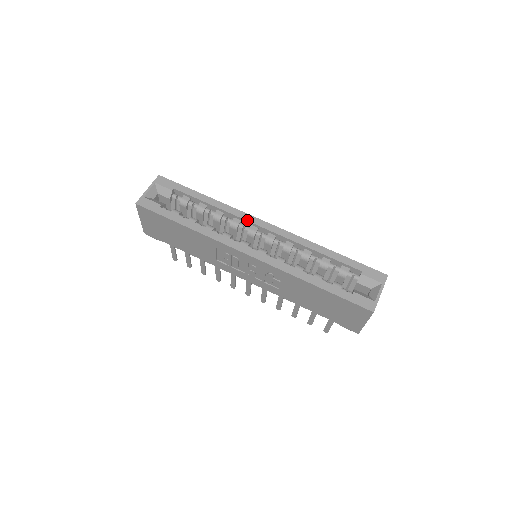
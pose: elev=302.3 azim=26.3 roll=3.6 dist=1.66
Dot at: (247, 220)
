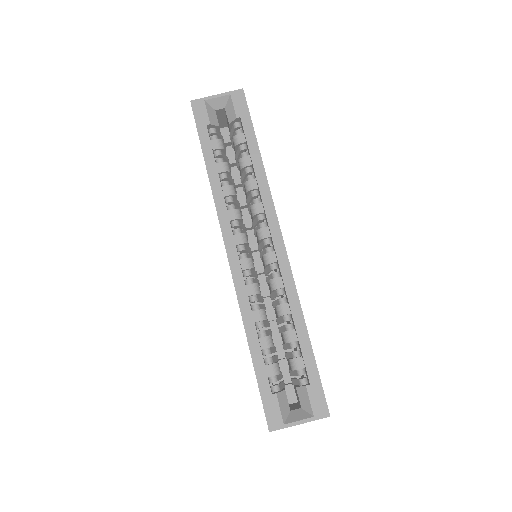
Dot at: (267, 218)
